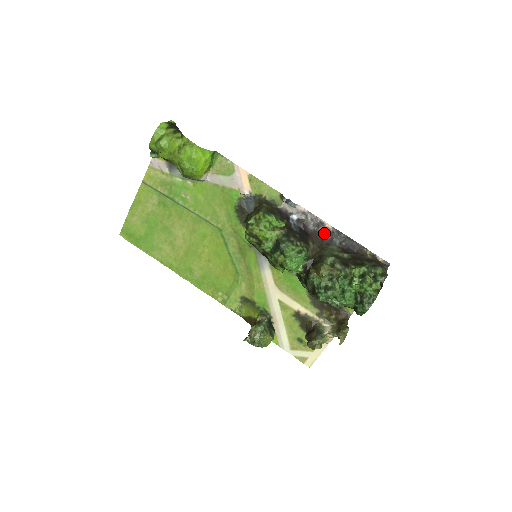
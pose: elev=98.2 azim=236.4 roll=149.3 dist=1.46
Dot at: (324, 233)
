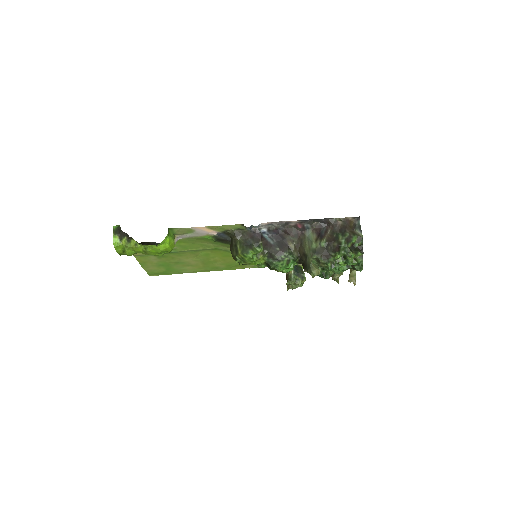
Dot at: (294, 226)
